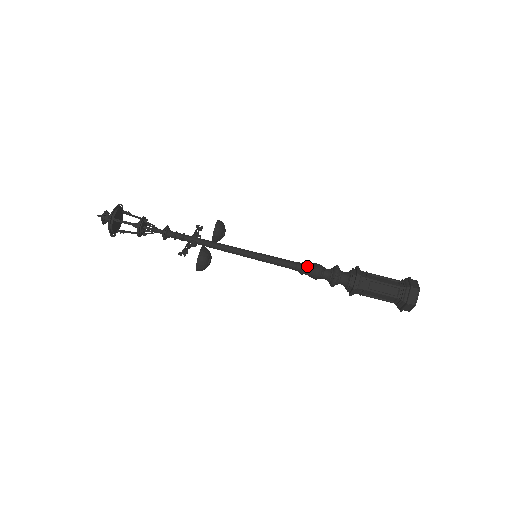
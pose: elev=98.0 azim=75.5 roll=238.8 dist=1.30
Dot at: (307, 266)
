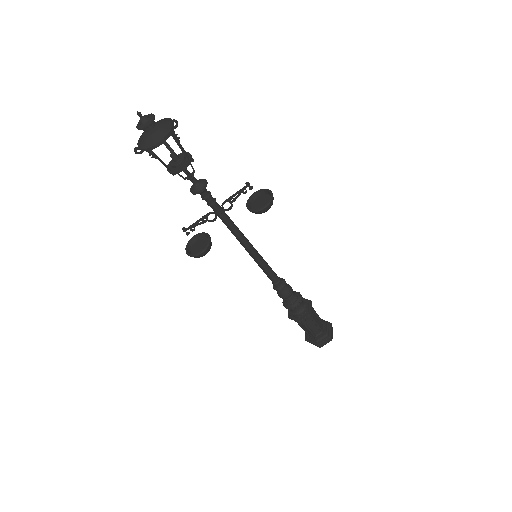
Dot at: (280, 290)
